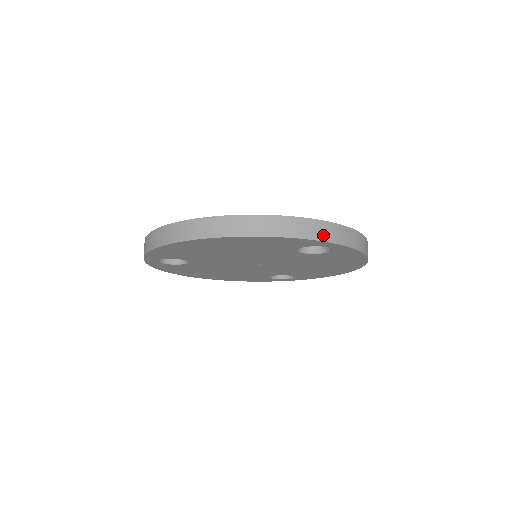
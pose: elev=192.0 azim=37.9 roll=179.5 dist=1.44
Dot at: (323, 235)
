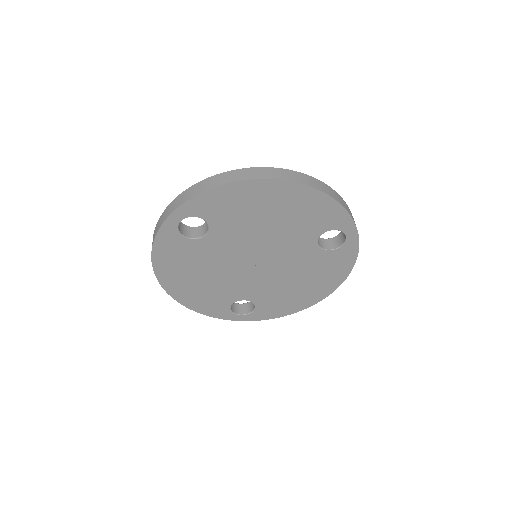
Dot at: (353, 219)
